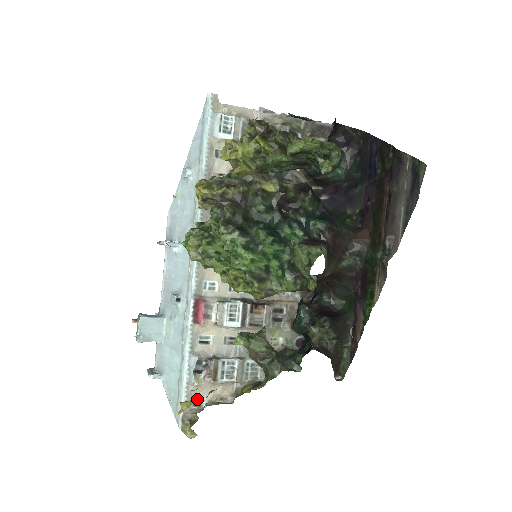
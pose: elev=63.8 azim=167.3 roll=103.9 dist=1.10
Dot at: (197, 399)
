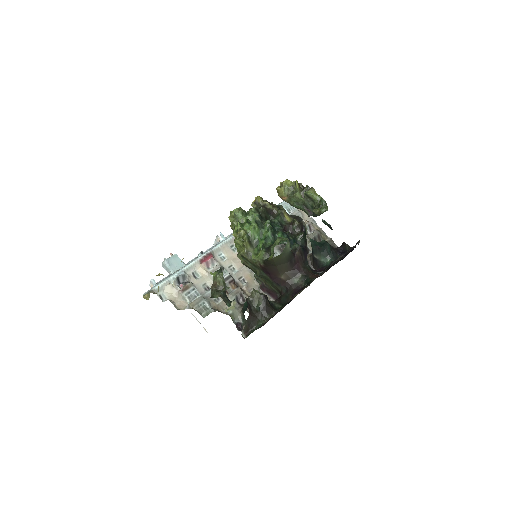
Dot at: occluded
